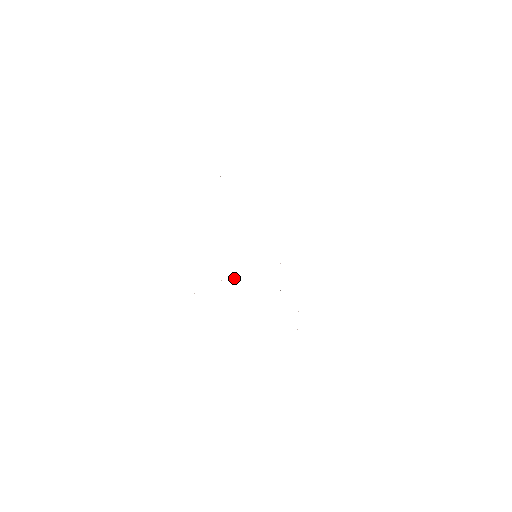
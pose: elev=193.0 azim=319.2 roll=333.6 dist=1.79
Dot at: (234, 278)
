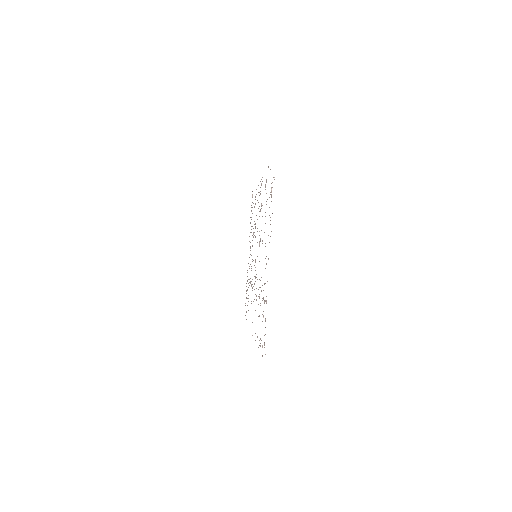
Dot at: occluded
